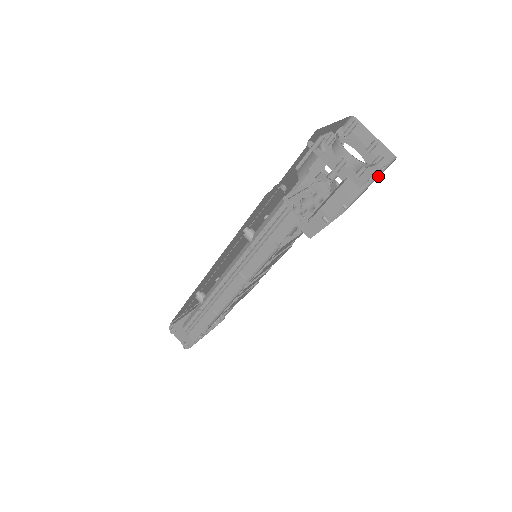
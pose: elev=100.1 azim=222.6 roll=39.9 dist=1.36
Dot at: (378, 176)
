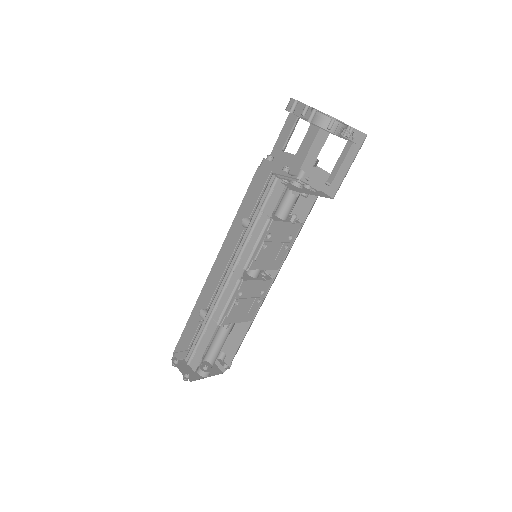
Dot at: occluded
